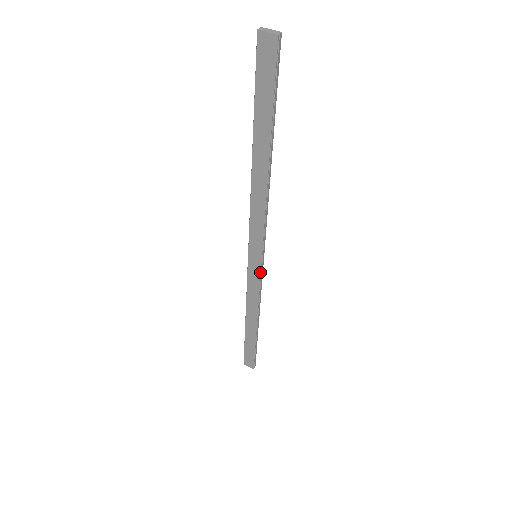
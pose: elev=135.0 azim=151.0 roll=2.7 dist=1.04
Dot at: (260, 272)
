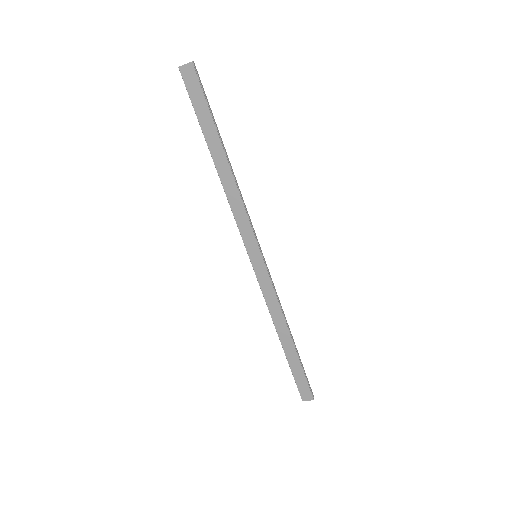
Dot at: (266, 269)
